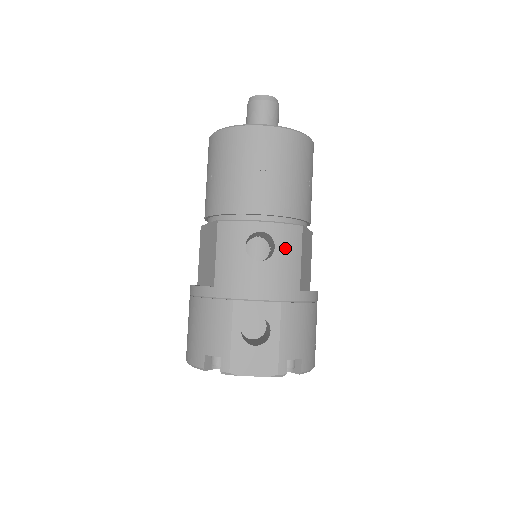
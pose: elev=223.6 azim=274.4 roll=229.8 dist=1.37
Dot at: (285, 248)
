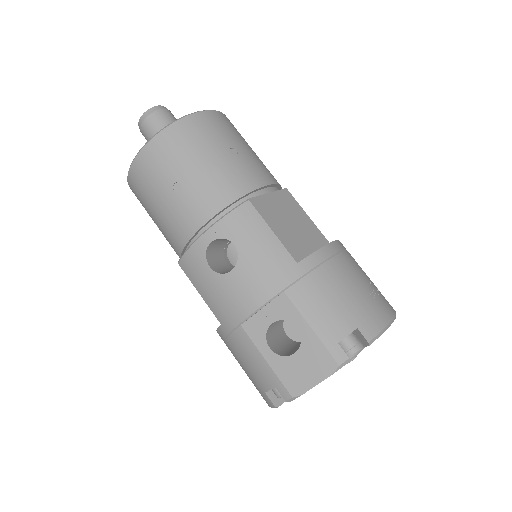
Dot at: (245, 237)
